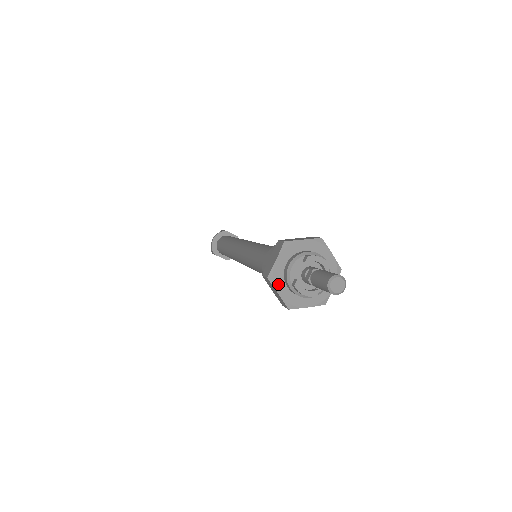
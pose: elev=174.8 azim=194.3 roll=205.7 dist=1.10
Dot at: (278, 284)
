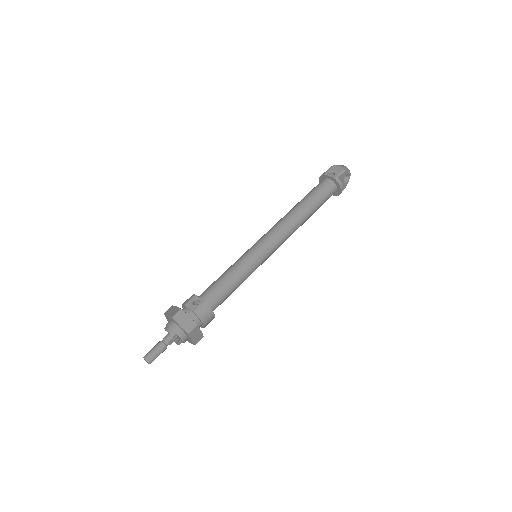
Dot at: occluded
